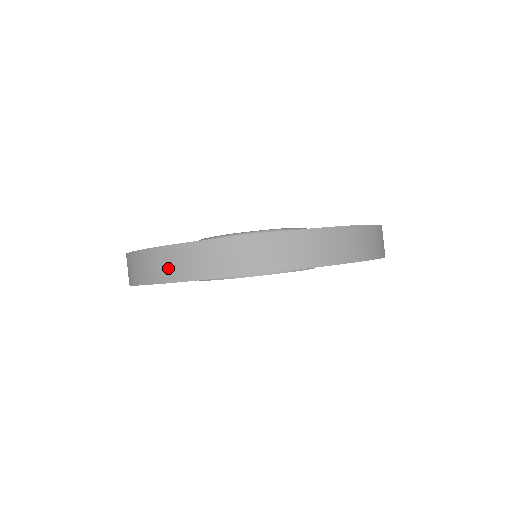
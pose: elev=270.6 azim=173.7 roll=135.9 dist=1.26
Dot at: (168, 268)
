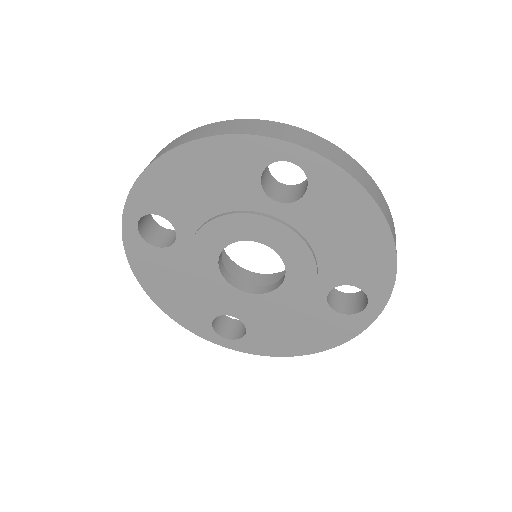
Dot at: occluded
